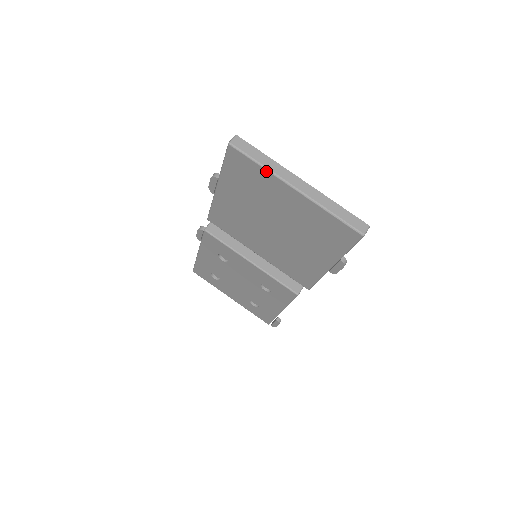
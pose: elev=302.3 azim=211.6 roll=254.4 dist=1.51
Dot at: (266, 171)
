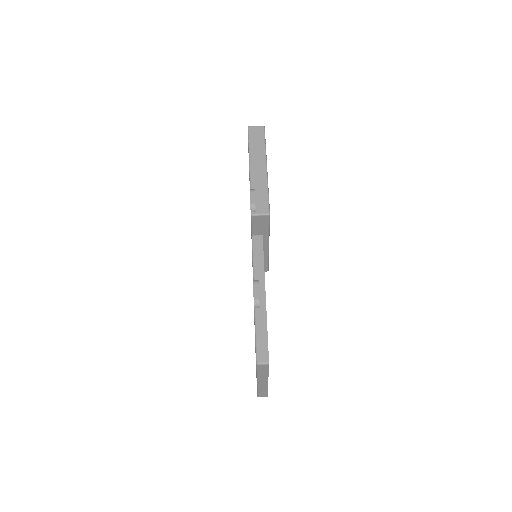
Dot at: (256, 373)
